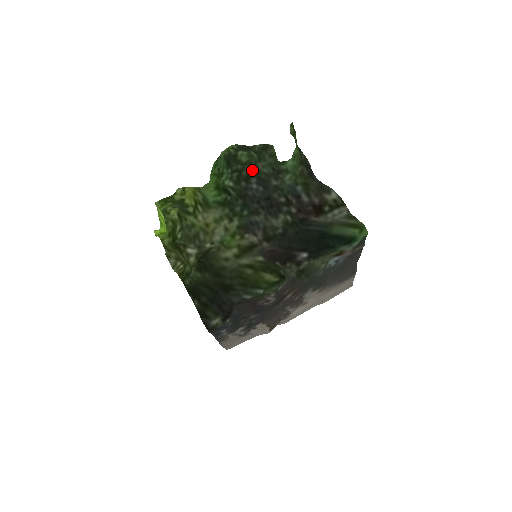
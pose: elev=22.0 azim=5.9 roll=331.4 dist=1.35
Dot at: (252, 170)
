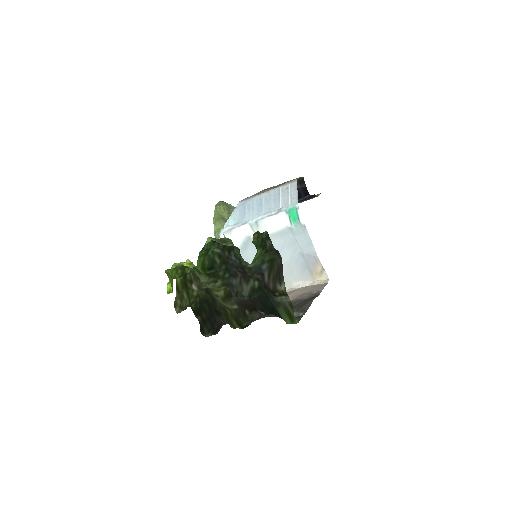
Dot at: occluded
